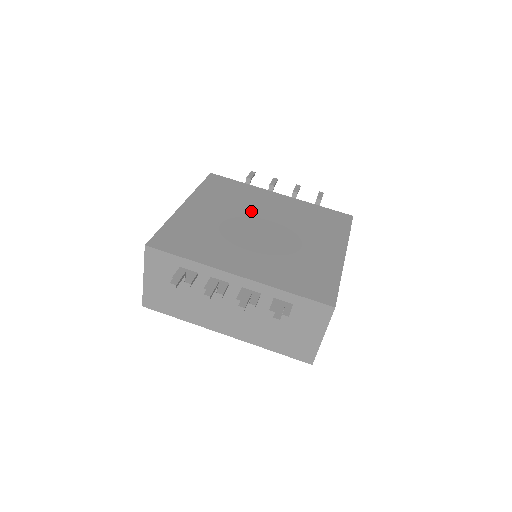
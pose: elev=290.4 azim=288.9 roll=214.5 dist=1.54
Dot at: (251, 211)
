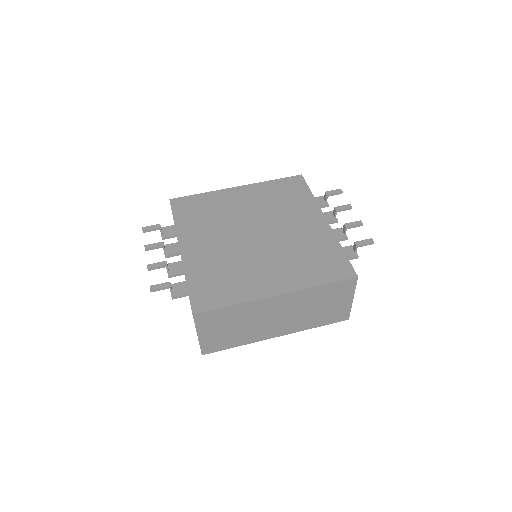
Dot at: (273, 218)
